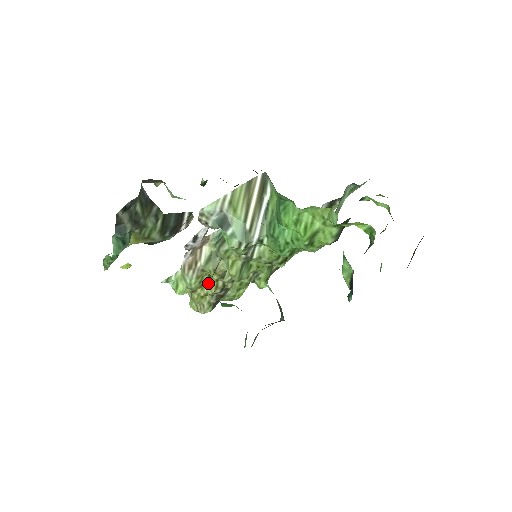
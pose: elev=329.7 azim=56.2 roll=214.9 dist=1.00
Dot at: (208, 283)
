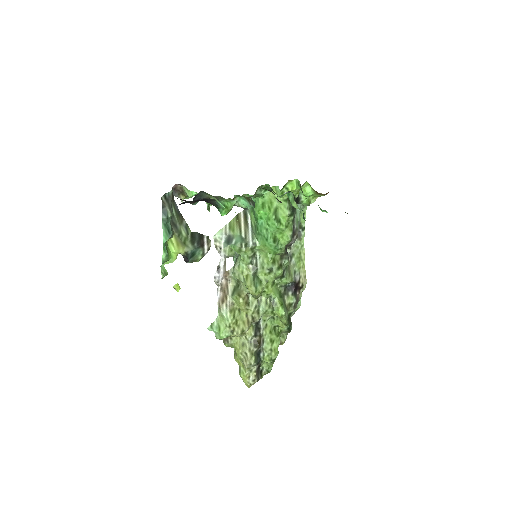
Dot at: (241, 320)
